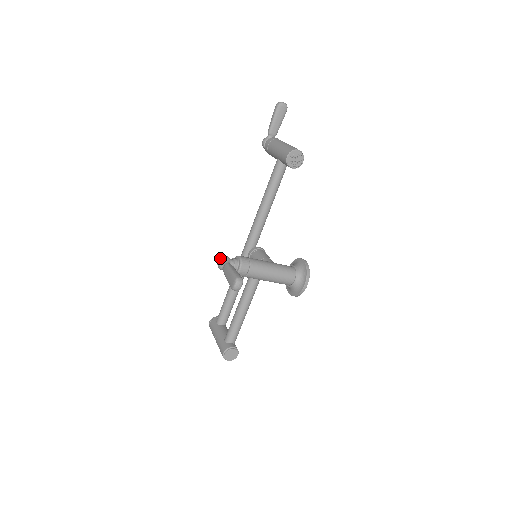
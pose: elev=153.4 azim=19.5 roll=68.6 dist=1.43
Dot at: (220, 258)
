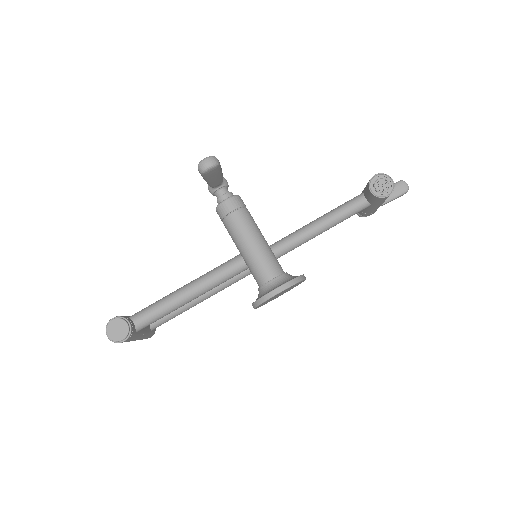
Dot at: occluded
